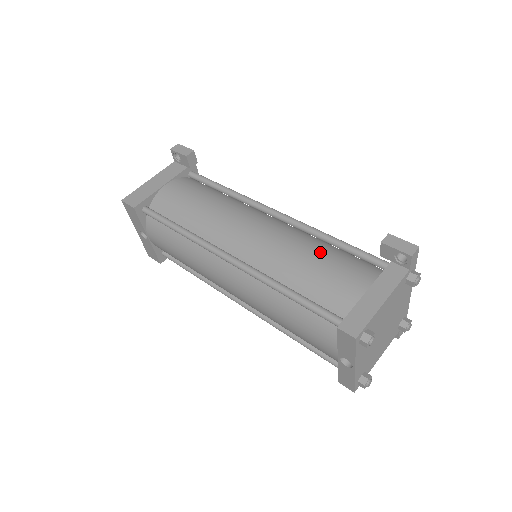
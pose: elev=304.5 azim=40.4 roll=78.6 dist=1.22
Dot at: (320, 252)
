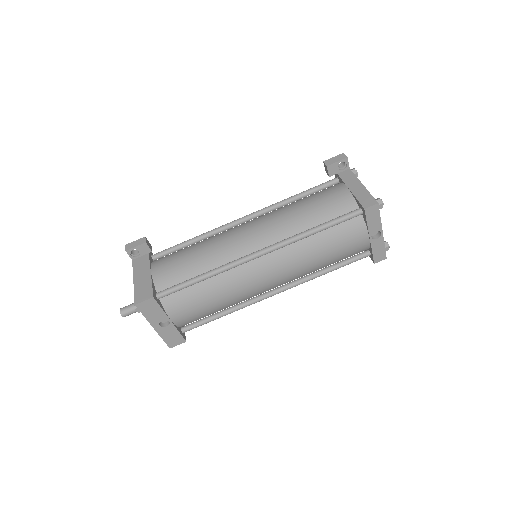
Dot at: (301, 202)
